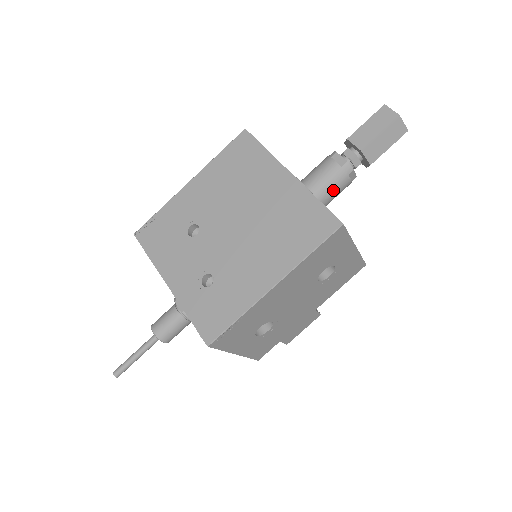
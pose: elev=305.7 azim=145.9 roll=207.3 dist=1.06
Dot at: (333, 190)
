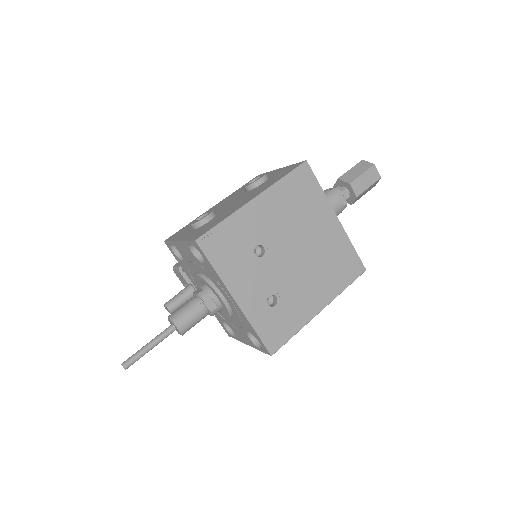
Dot at: occluded
